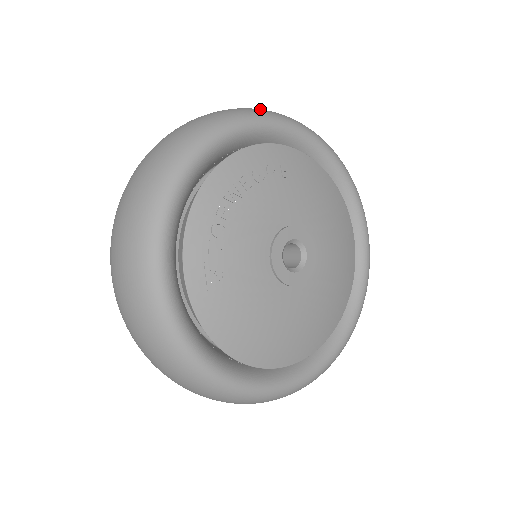
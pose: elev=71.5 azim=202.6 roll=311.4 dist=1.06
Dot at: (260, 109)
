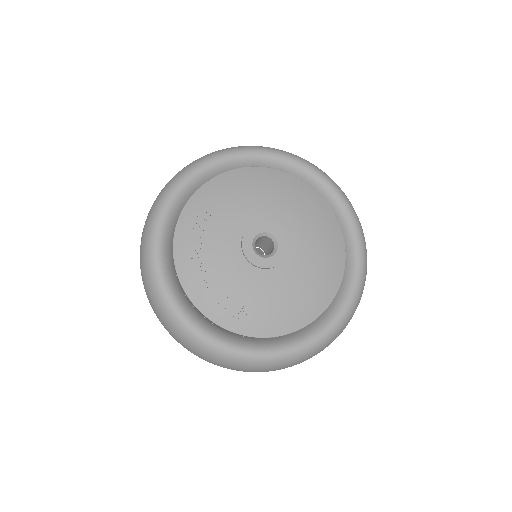
Dot at: (154, 204)
